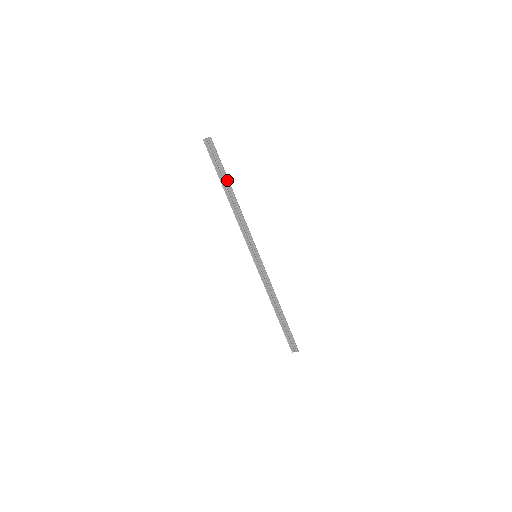
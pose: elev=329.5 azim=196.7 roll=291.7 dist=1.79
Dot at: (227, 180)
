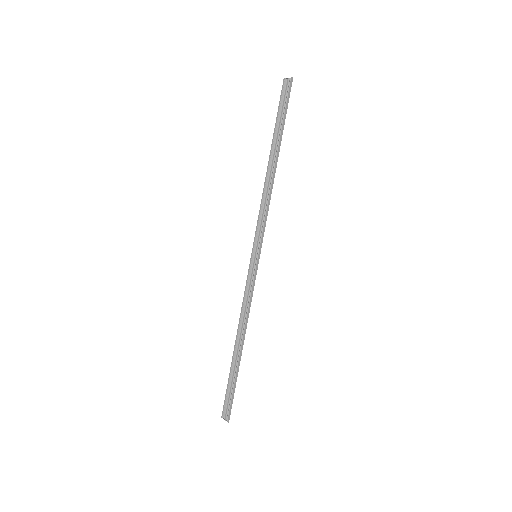
Dot at: (280, 139)
